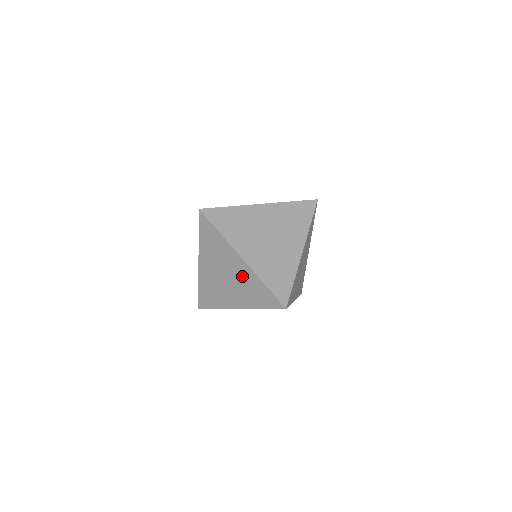
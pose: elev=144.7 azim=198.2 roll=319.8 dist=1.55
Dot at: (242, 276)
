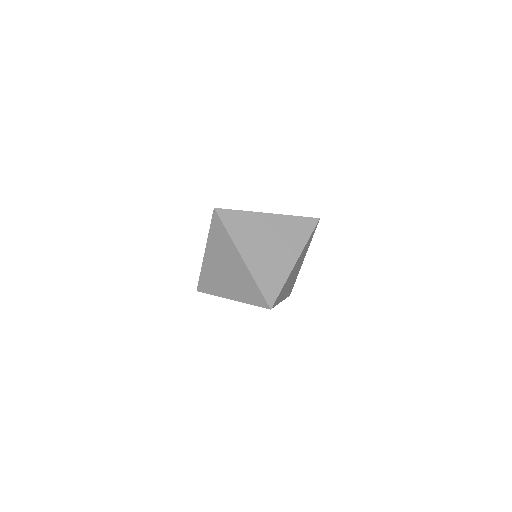
Dot at: (239, 273)
